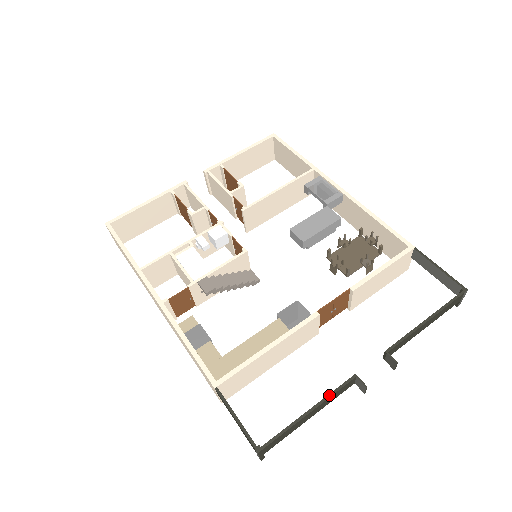
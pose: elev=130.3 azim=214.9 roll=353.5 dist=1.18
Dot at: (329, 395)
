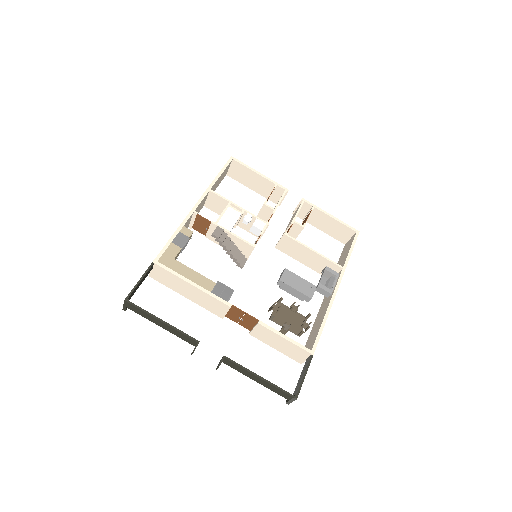
Dot at: (178, 329)
